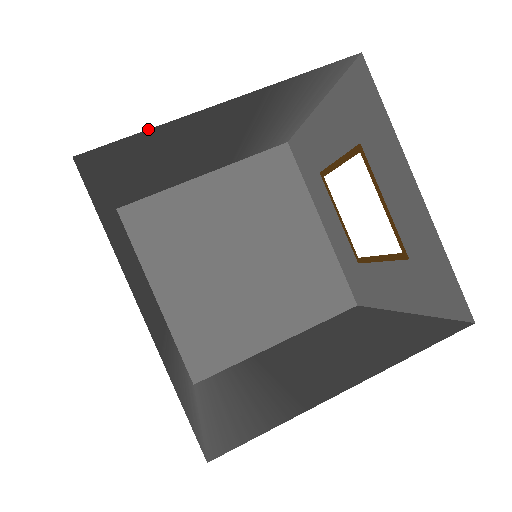
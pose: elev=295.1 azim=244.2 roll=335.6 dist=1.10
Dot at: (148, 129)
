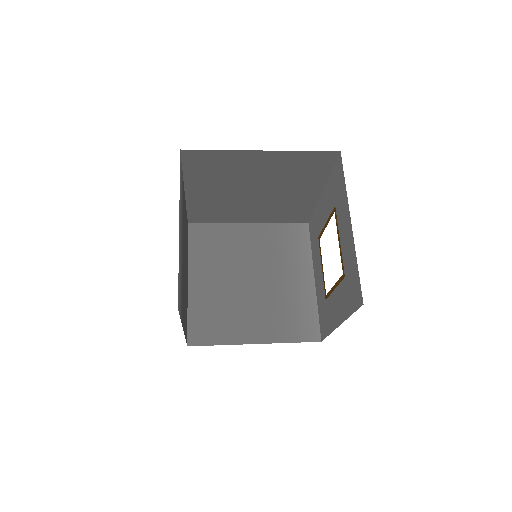
Dot at: (217, 224)
